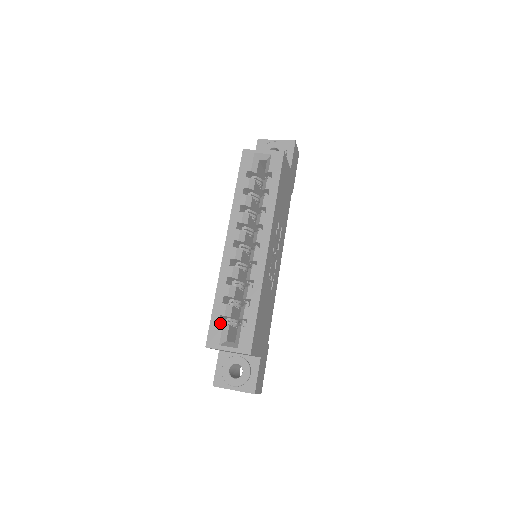
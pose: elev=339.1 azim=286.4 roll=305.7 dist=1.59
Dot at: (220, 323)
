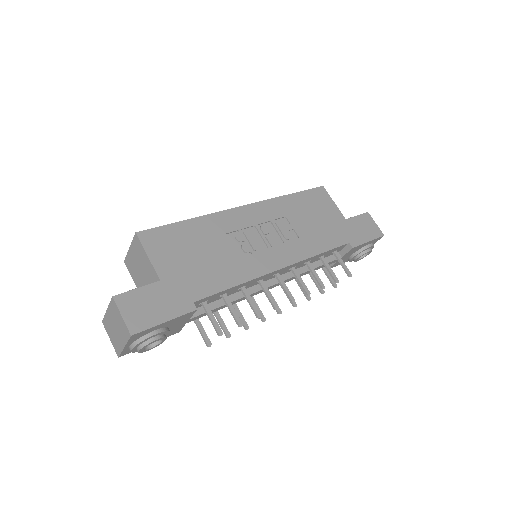
Dot at: occluded
